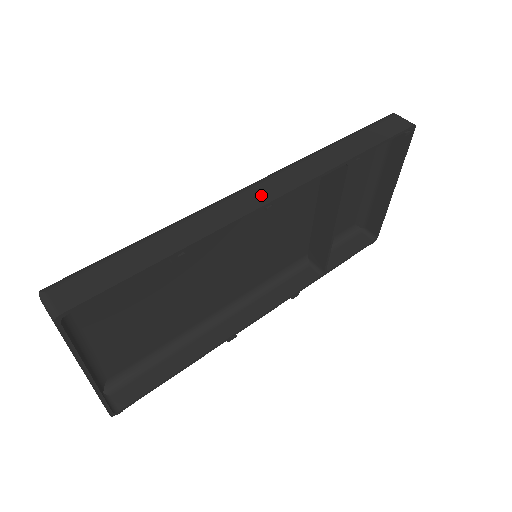
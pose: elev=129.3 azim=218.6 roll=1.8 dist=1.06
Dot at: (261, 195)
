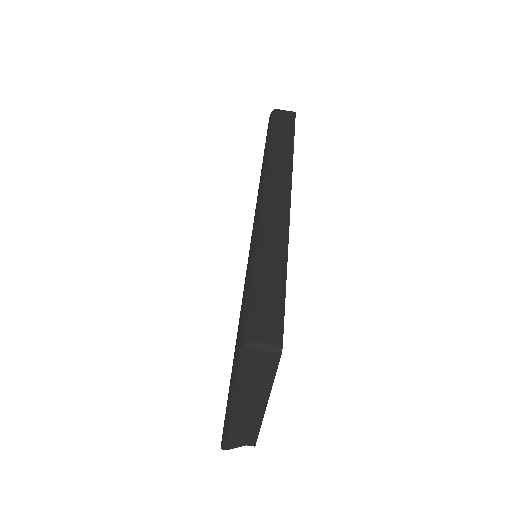
Dot at: (280, 196)
